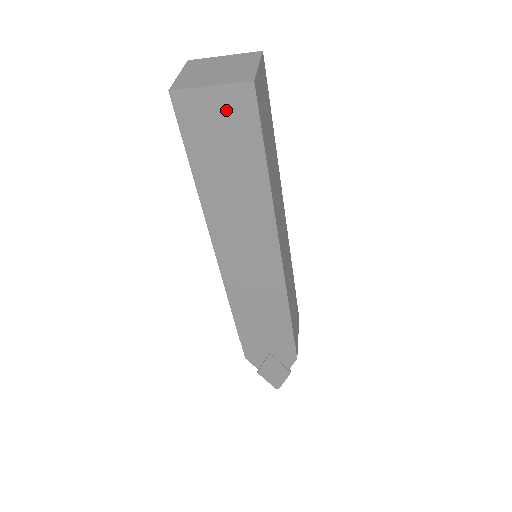
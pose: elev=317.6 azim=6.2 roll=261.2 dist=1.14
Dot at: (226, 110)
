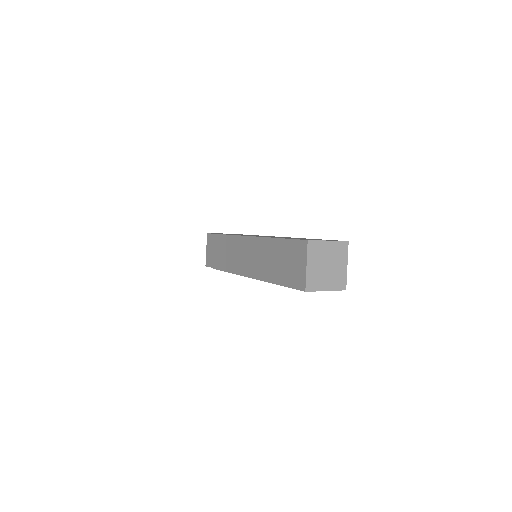
Dot at: occluded
